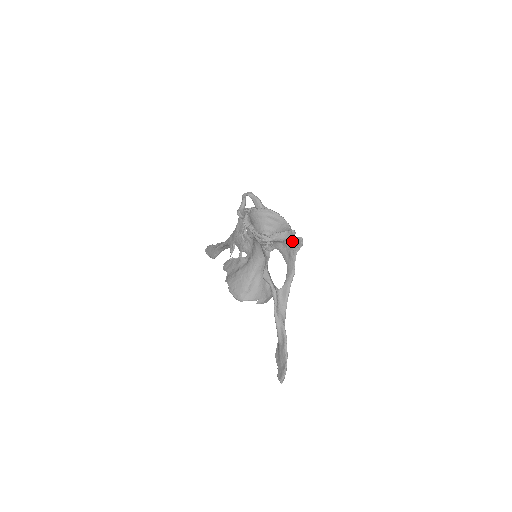
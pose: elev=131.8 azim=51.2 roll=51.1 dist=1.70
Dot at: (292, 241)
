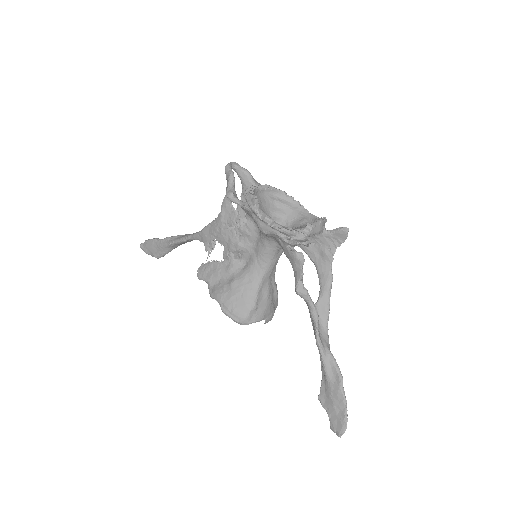
Dot at: (329, 234)
